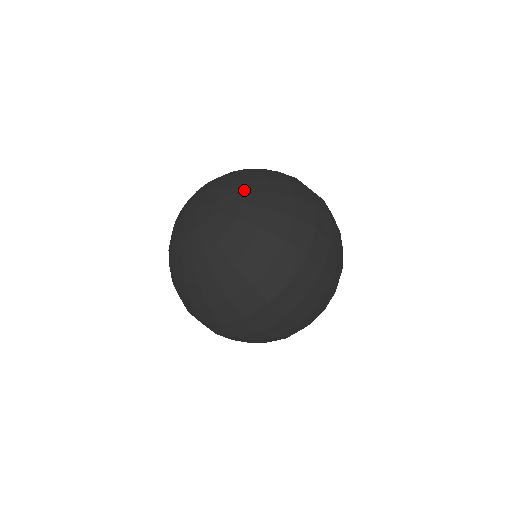
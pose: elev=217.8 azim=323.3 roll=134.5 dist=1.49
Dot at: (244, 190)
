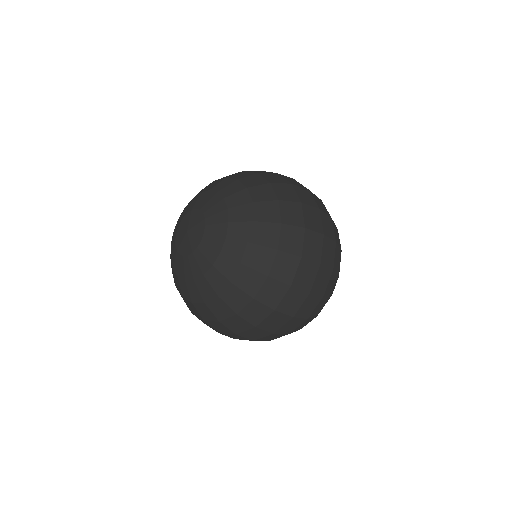
Dot at: (227, 206)
